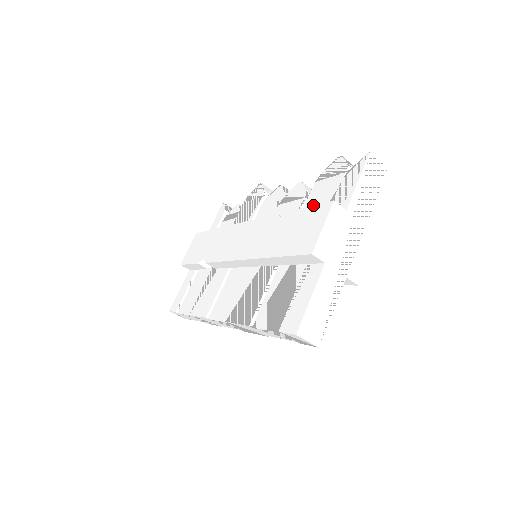
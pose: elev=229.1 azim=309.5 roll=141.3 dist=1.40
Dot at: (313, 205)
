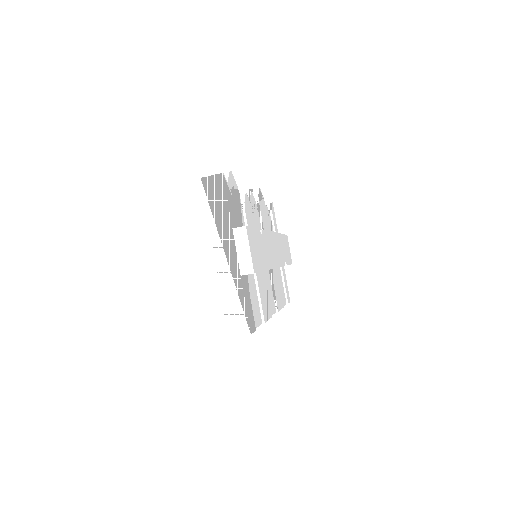
Dot at: occluded
